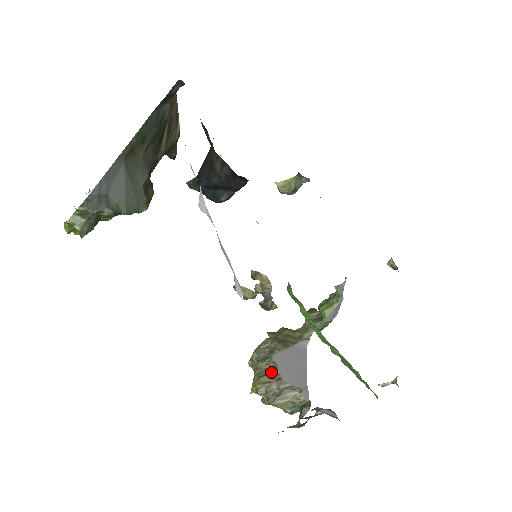
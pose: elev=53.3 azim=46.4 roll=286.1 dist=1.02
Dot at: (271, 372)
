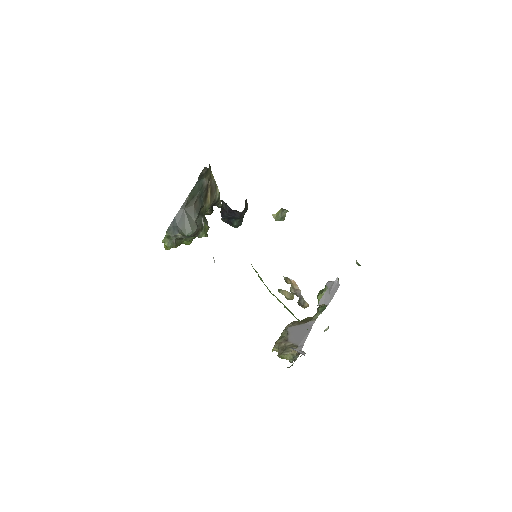
Dot at: (284, 337)
